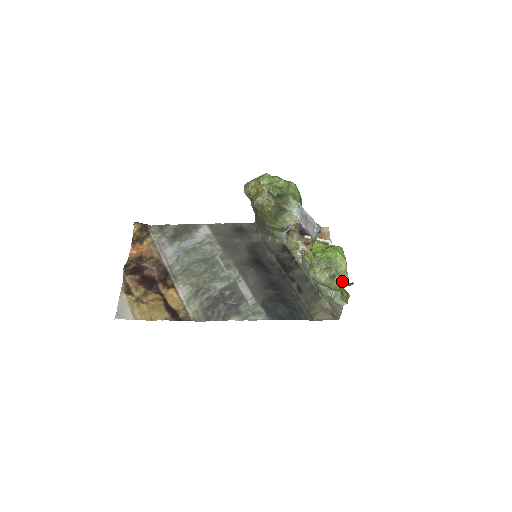
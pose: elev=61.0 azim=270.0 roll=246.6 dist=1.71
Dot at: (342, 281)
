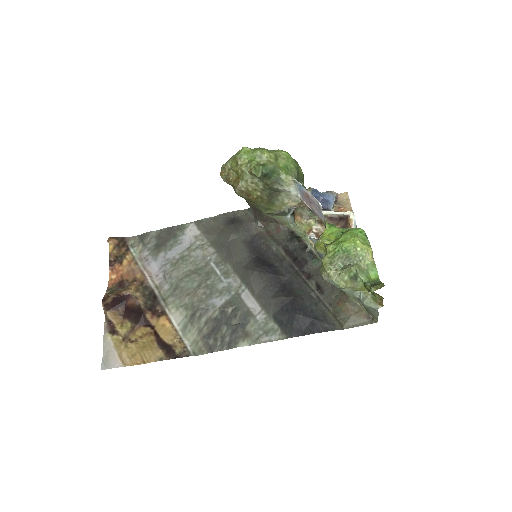
Dot at: (369, 280)
